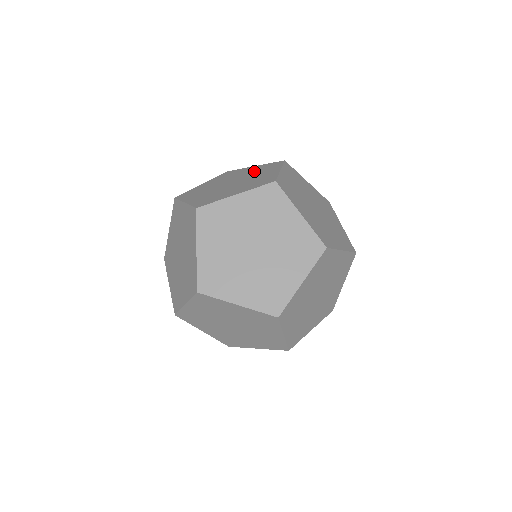
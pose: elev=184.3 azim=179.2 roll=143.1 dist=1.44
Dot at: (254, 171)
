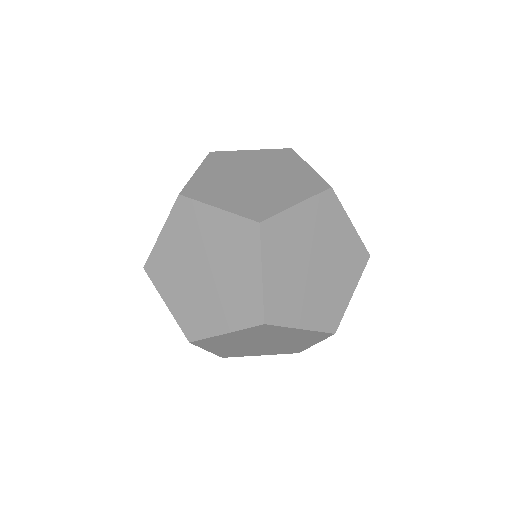
Dot at: occluded
